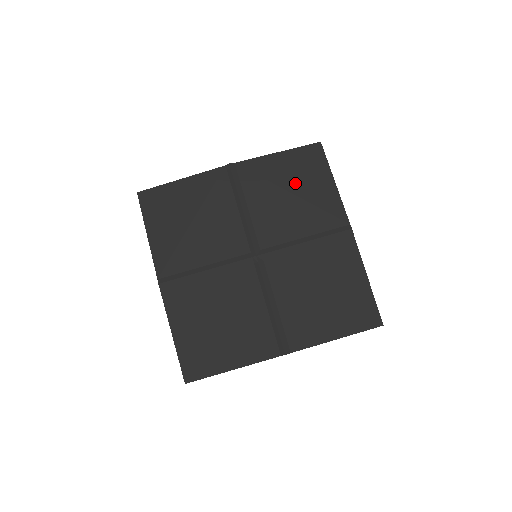
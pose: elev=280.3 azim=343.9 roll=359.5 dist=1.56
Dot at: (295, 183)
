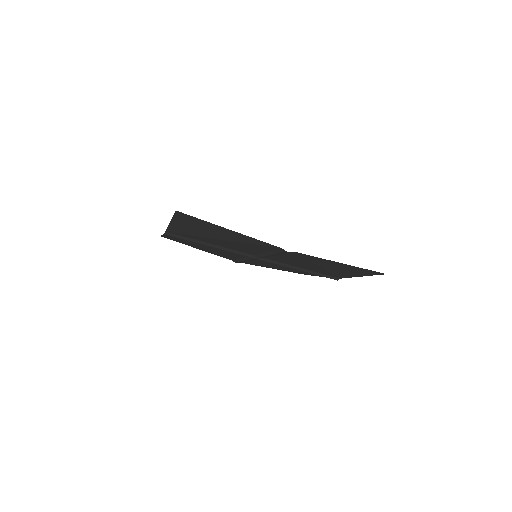
Dot at: (211, 235)
